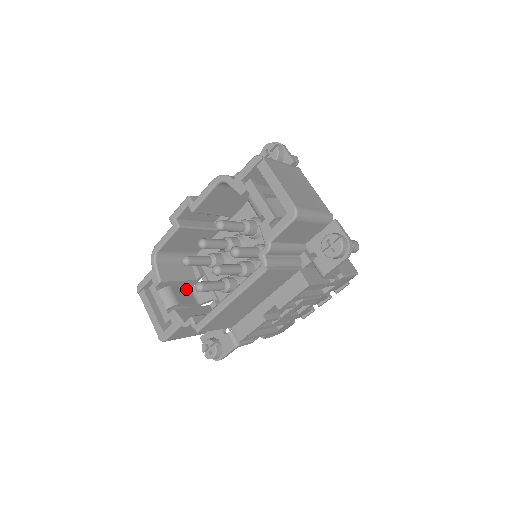
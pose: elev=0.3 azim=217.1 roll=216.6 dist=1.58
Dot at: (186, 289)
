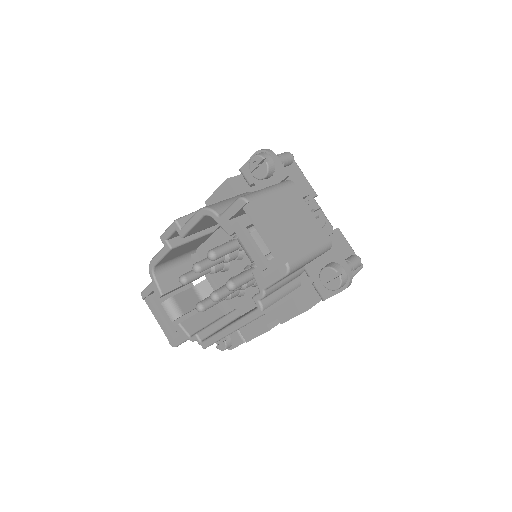
Dot at: (189, 291)
